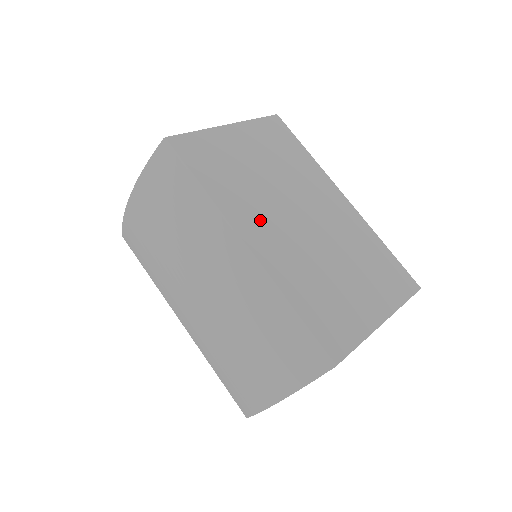
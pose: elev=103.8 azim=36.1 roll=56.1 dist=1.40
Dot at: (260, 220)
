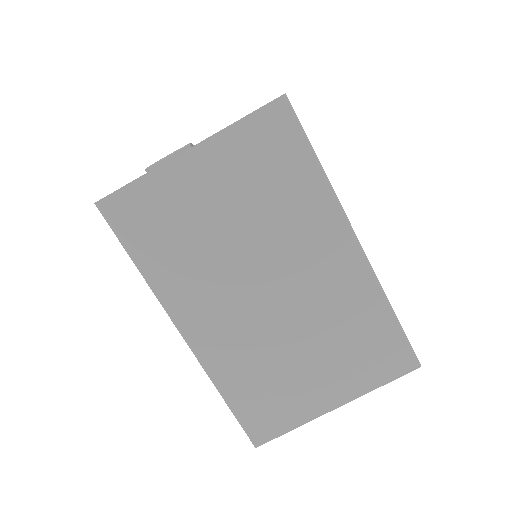
Dot at: (208, 303)
